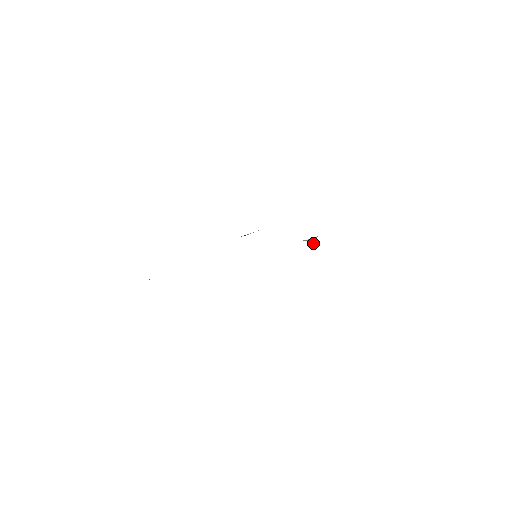
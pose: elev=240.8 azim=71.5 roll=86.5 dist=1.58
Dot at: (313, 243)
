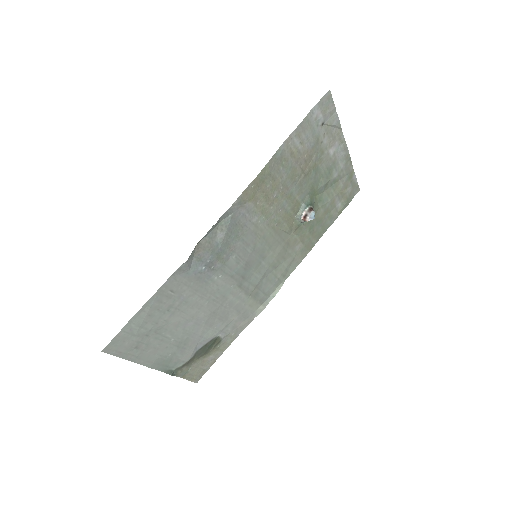
Dot at: (310, 214)
